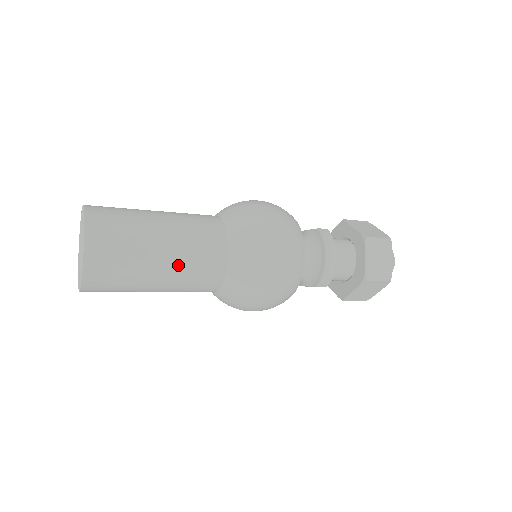
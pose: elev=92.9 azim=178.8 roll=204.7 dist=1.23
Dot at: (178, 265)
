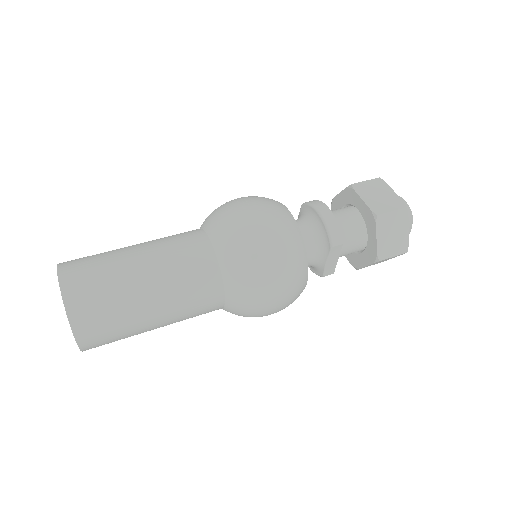
Dot at: (162, 268)
